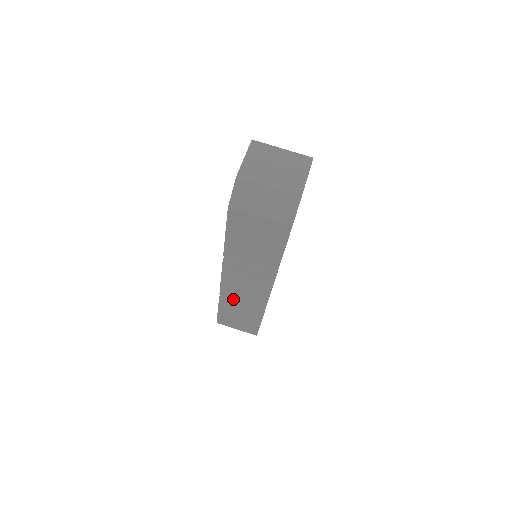
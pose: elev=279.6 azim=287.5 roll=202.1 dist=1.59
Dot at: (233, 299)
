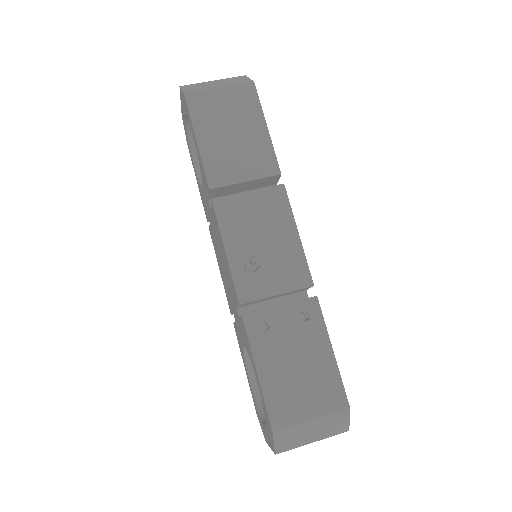
Dot at: (263, 310)
